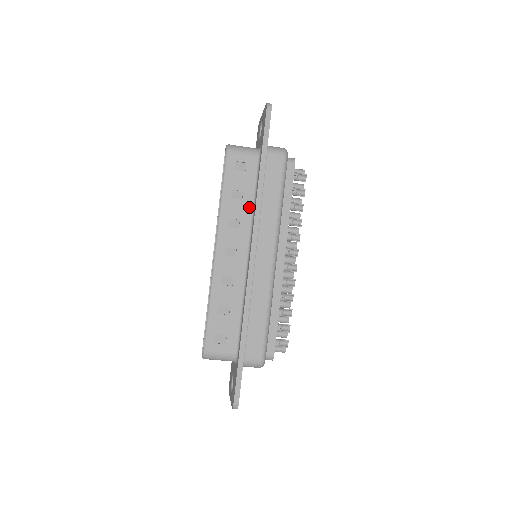
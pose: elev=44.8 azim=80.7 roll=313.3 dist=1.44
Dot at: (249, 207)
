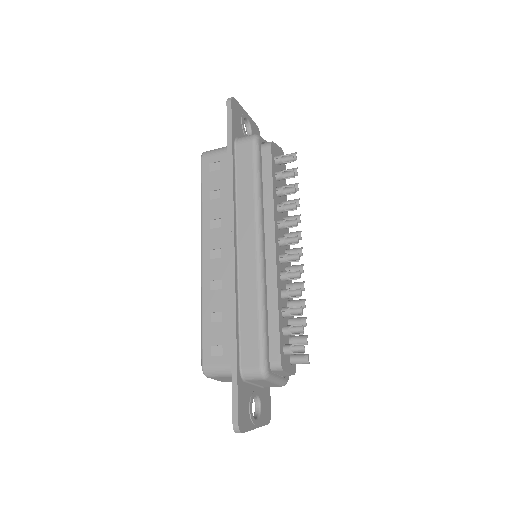
Dot at: occluded
